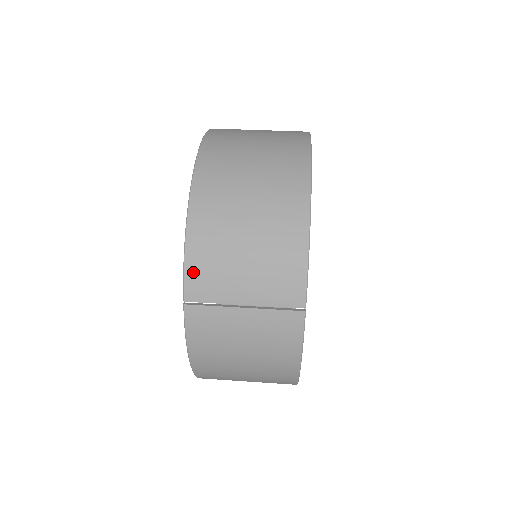
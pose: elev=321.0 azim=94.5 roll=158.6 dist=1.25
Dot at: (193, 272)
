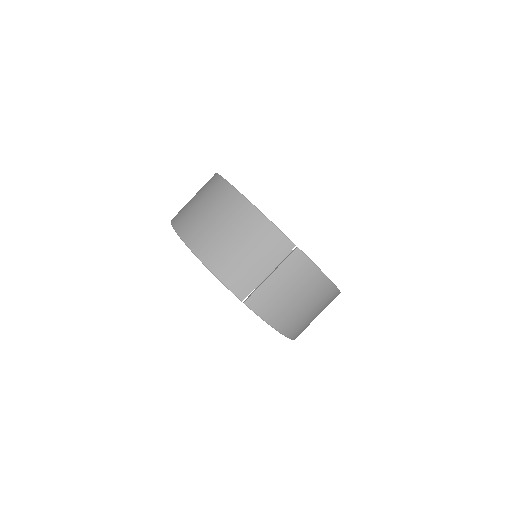
Dot at: (232, 284)
